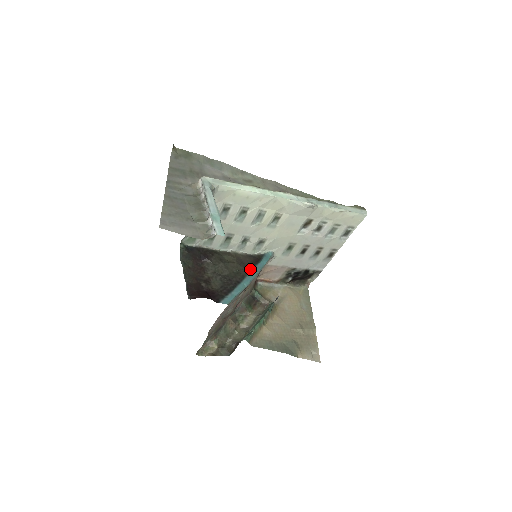
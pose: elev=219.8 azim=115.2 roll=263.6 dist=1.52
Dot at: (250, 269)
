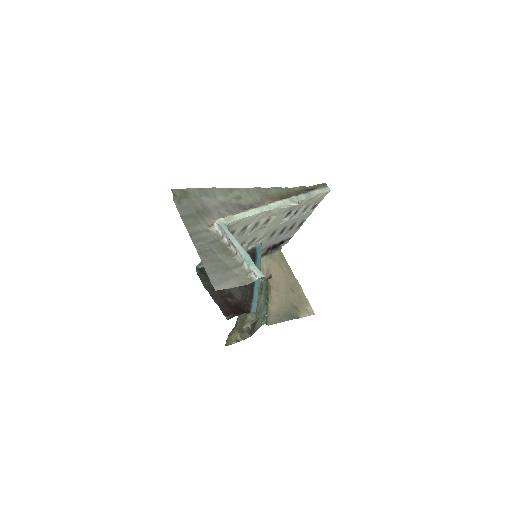
Dot at: occluded
